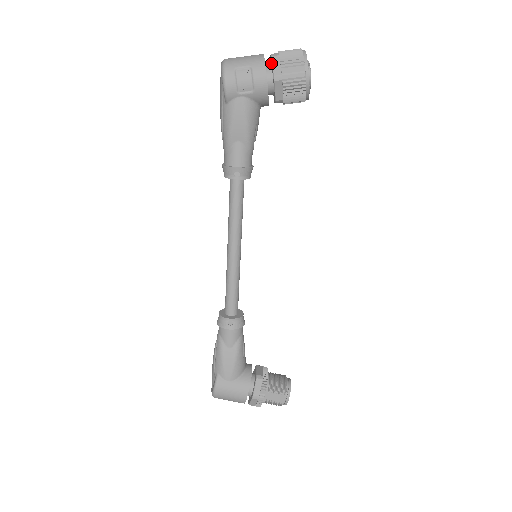
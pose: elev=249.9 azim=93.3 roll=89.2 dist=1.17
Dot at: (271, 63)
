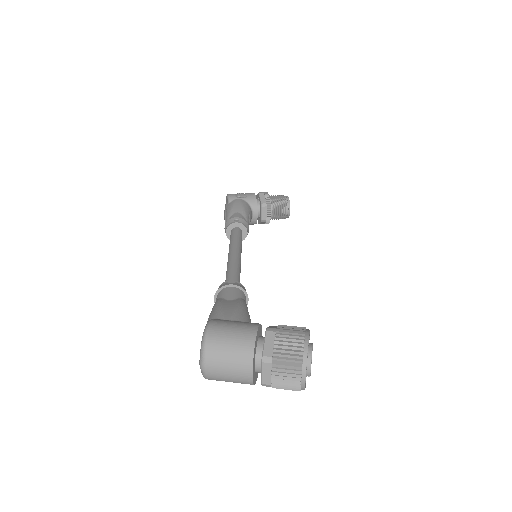
Dot at: occluded
